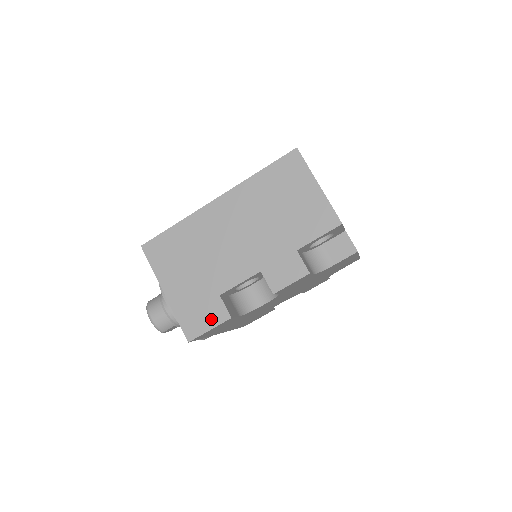
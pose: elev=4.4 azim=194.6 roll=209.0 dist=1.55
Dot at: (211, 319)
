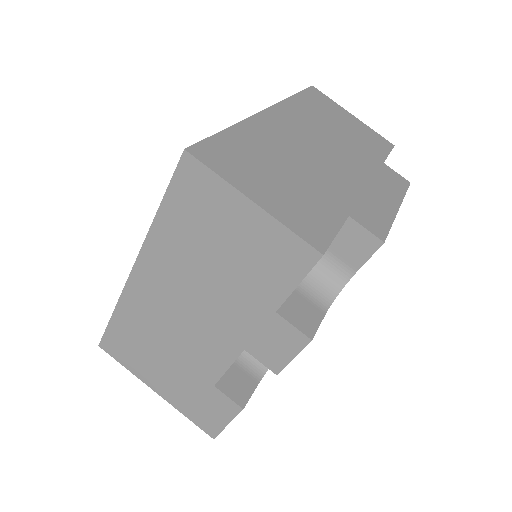
Dot at: (221, 413)
